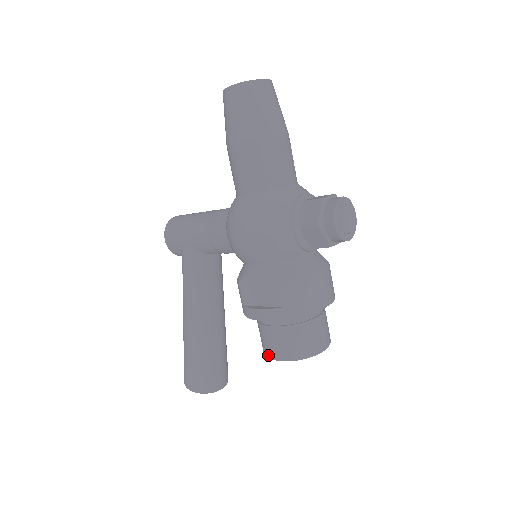
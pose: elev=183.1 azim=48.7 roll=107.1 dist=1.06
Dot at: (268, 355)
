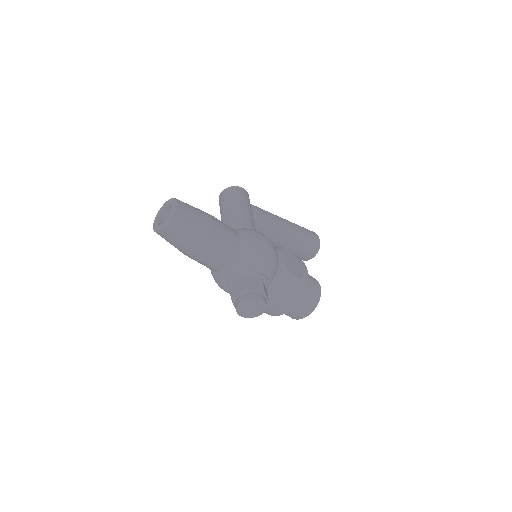
Dot at: occluded
